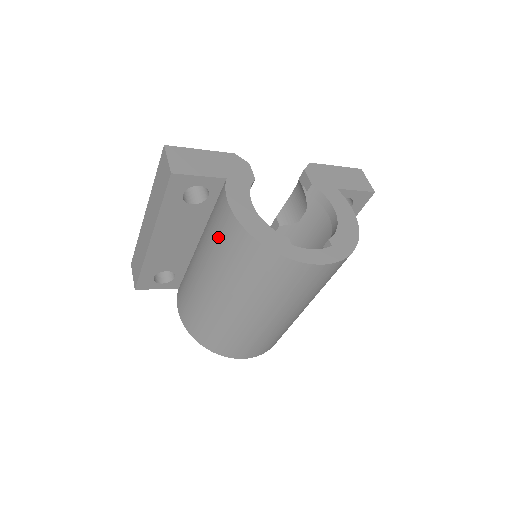
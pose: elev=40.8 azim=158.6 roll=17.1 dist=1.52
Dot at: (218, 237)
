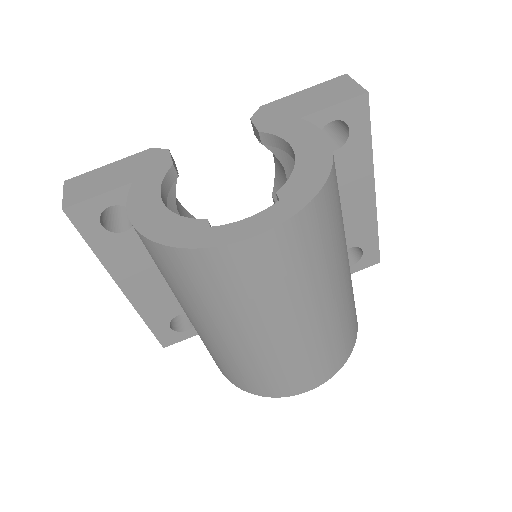
Dot at: occluded
